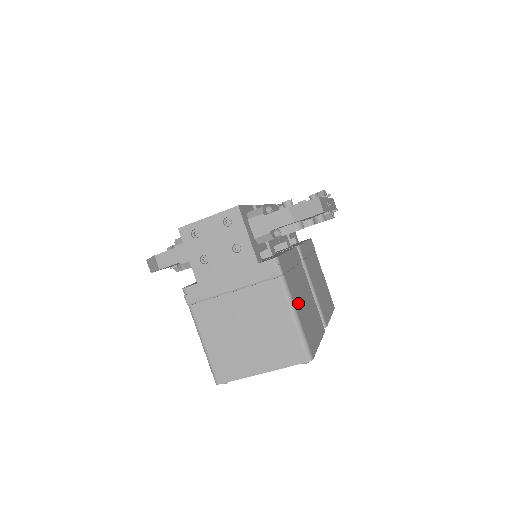
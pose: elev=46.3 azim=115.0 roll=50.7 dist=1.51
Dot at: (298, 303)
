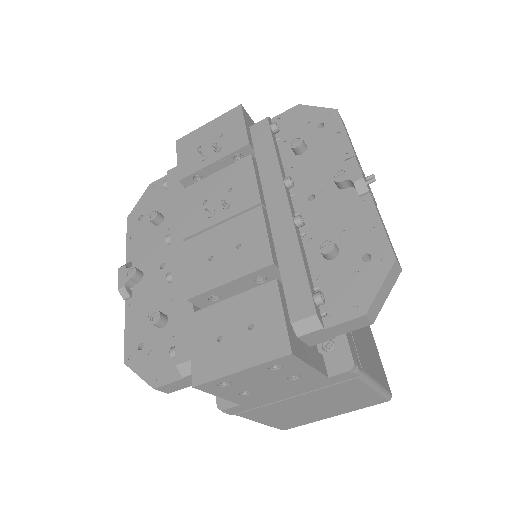
Dot at: (368, 359)
